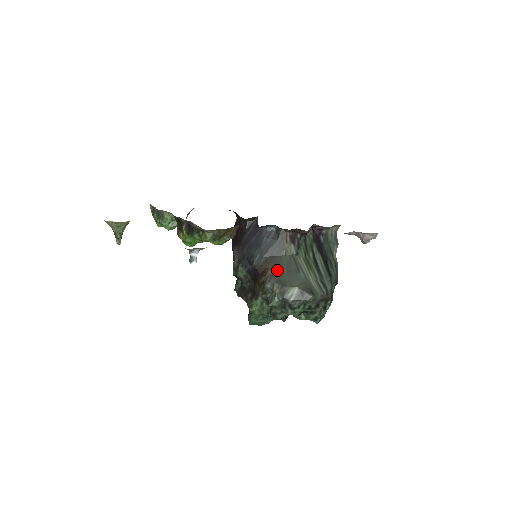
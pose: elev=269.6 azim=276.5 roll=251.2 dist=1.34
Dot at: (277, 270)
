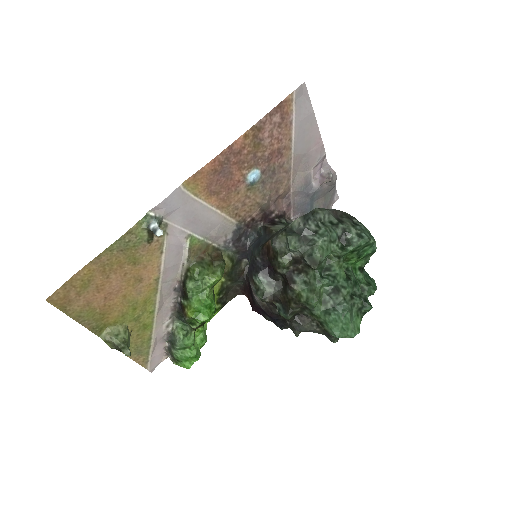
Dot at: occluded
